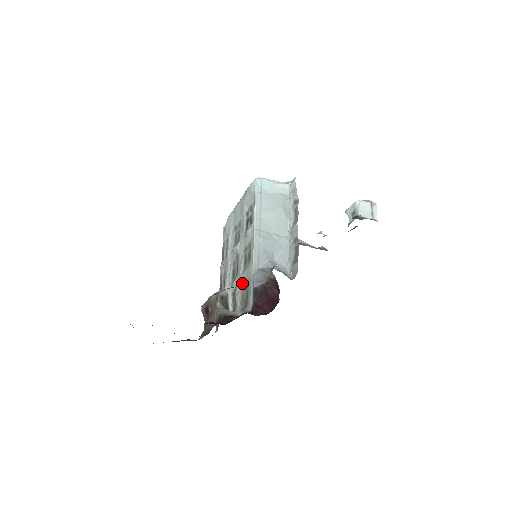
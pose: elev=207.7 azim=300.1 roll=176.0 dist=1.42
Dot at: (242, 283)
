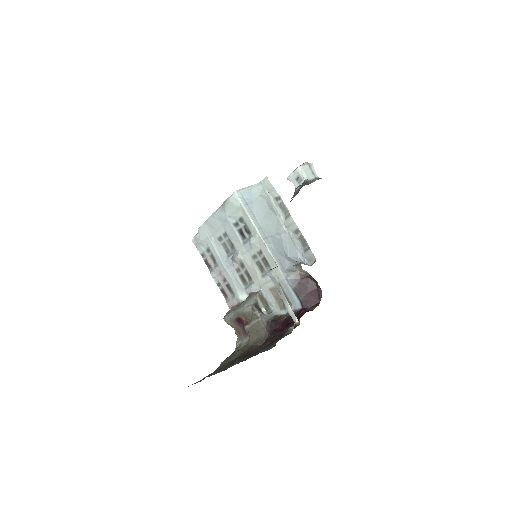
Dot at: (269, 287)
